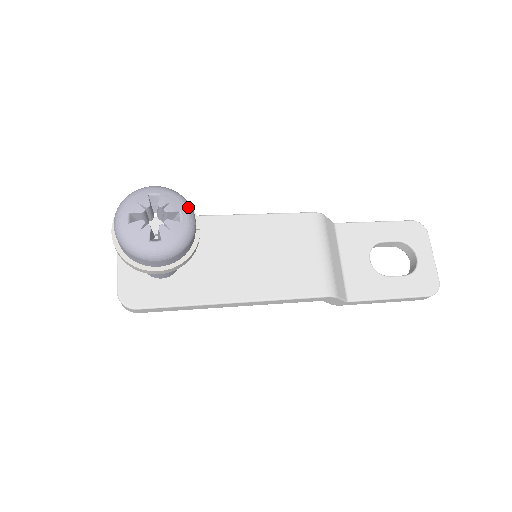
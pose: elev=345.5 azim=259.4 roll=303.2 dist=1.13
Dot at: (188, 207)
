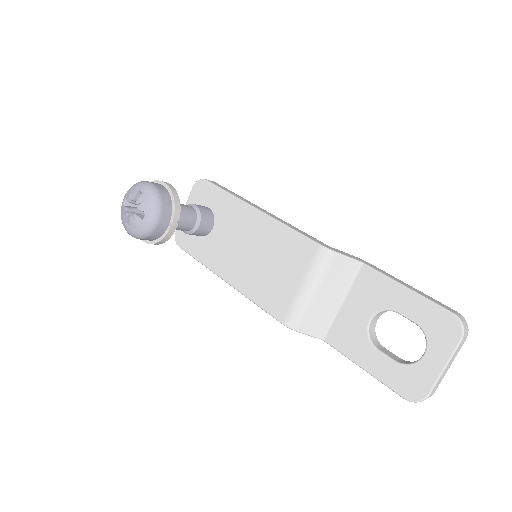
Dot at: (153, 210)
